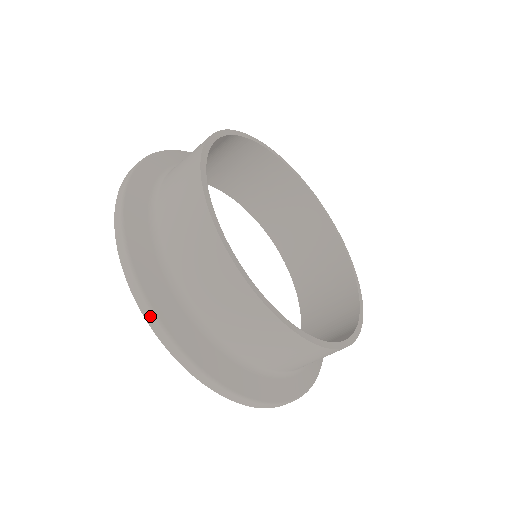
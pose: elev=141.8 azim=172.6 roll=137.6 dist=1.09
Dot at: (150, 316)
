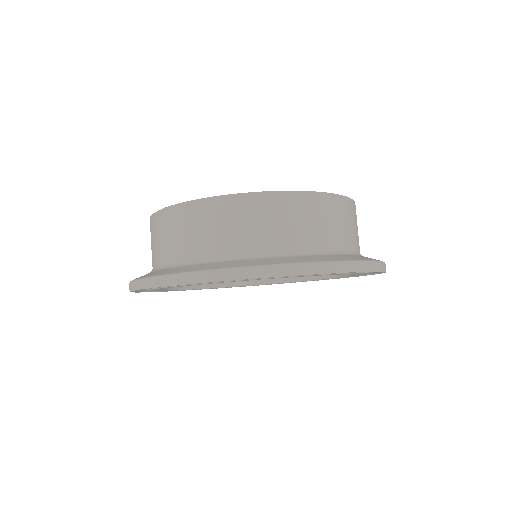
Dot at: (154, 281)
